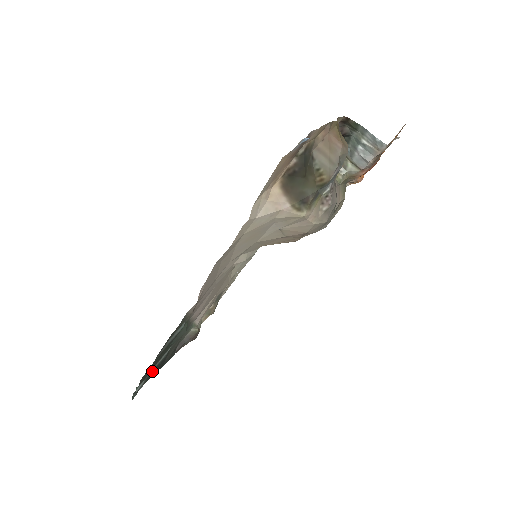
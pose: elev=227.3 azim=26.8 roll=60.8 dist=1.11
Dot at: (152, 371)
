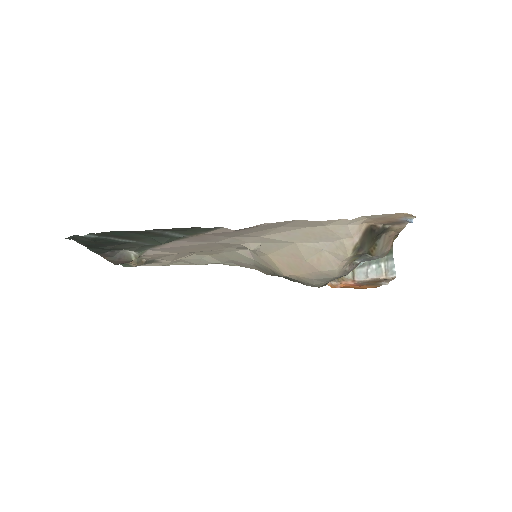
Dot at: (105, 239)
